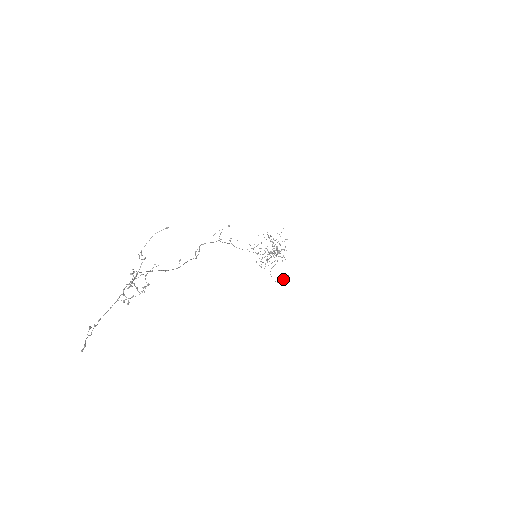
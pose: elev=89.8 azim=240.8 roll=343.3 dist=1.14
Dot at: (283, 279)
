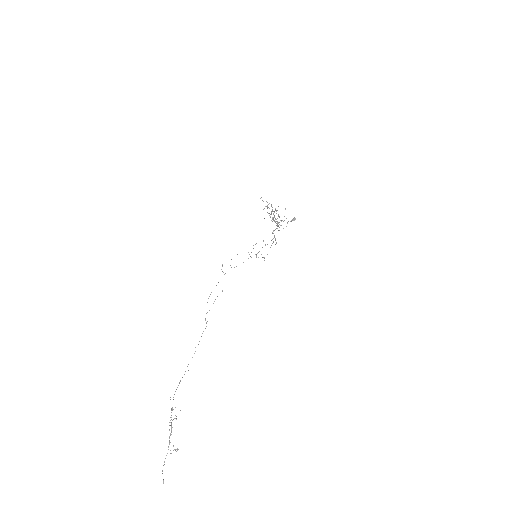
Dot at: (291, 221)
